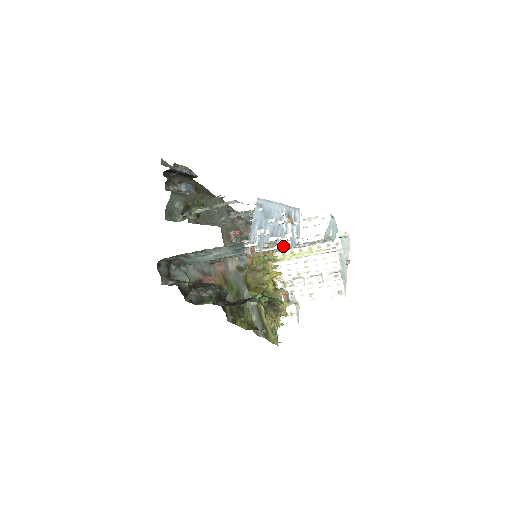
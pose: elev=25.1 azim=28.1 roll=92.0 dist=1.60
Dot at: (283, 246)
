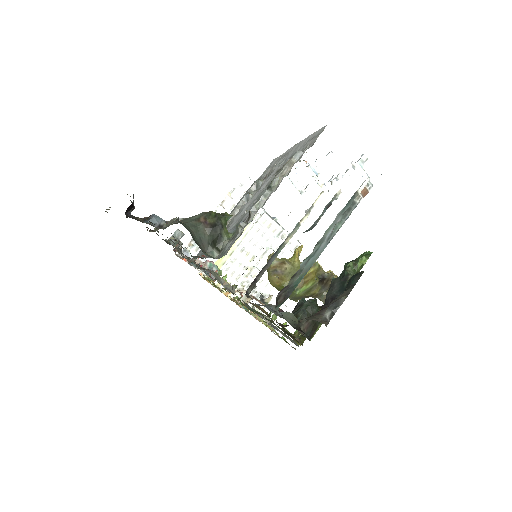
Dot at: (322, 195)
